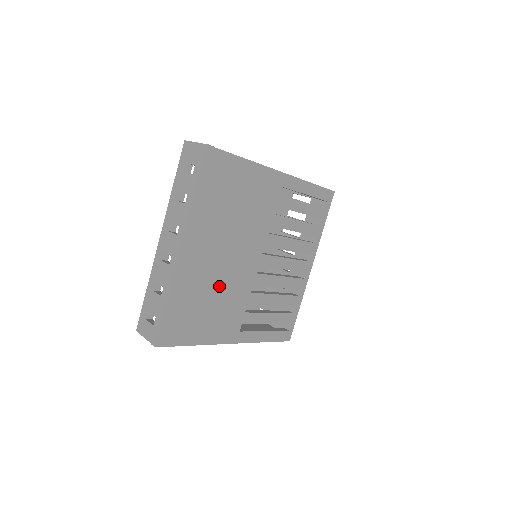
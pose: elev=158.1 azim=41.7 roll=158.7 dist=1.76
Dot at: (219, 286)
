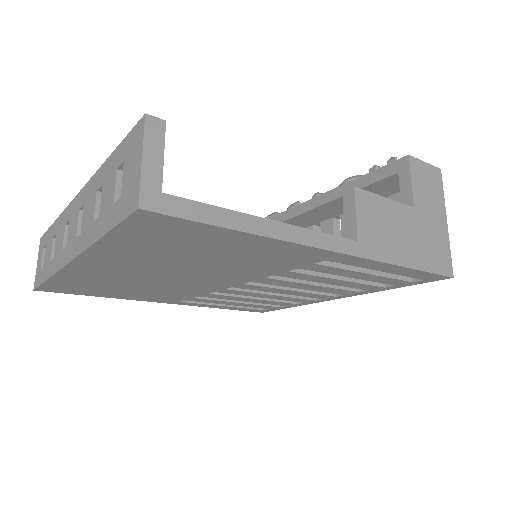
Dot at: (149, 285)
